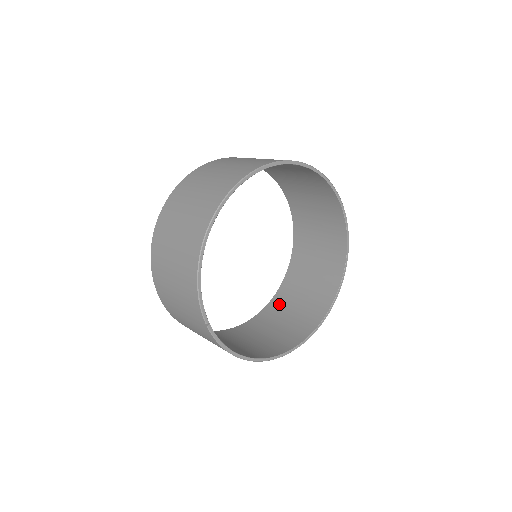
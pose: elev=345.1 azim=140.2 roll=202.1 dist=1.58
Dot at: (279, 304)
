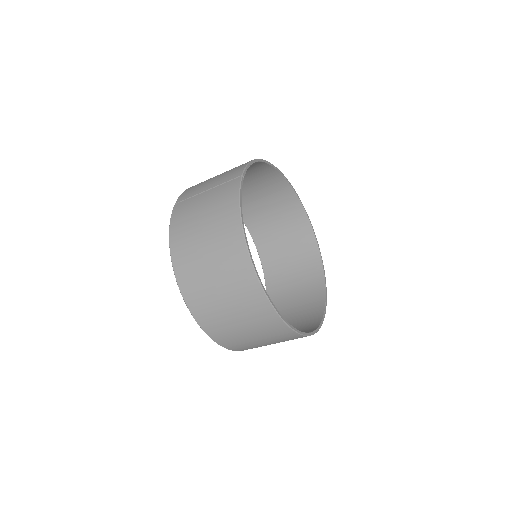
Dot at: occluded
